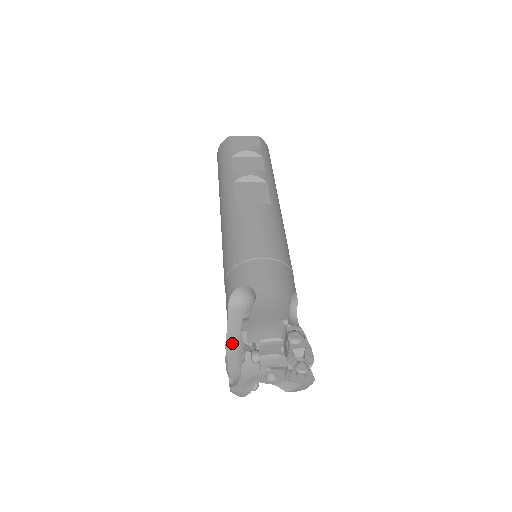
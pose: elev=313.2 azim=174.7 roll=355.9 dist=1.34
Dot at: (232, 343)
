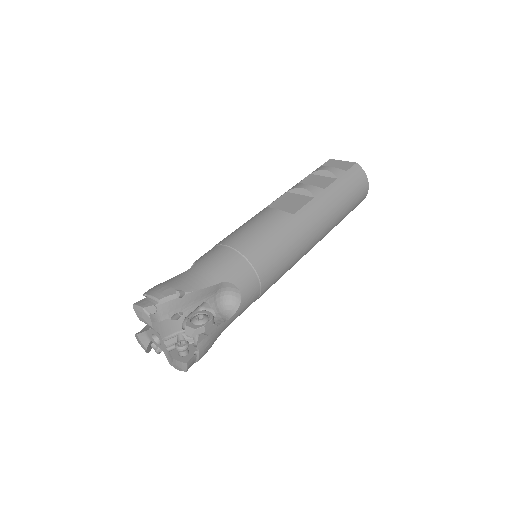
Dot at: occluded
